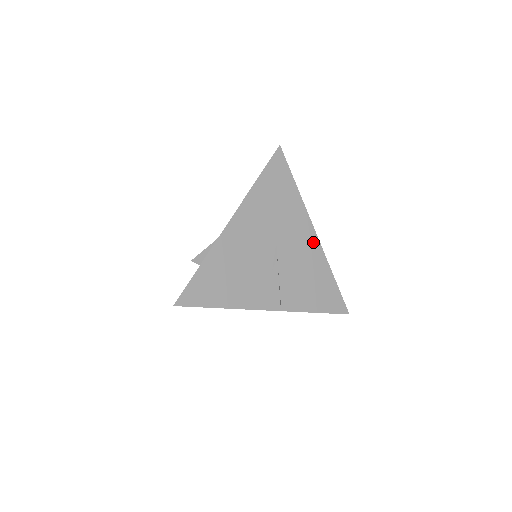
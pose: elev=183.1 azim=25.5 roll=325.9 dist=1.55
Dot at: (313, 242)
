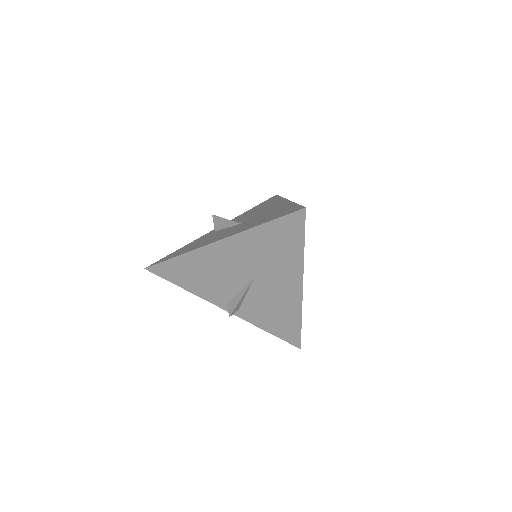
Dot at: (295, 293)
